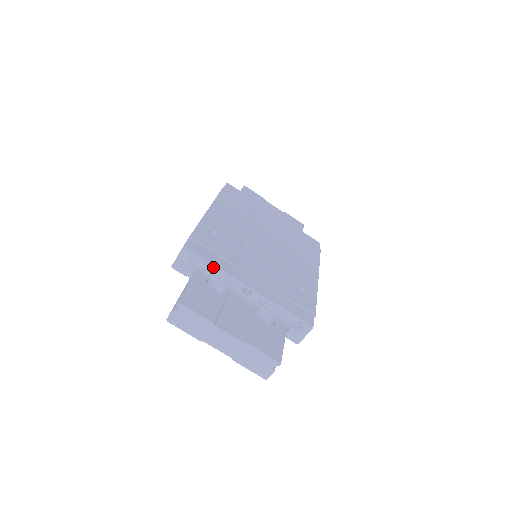
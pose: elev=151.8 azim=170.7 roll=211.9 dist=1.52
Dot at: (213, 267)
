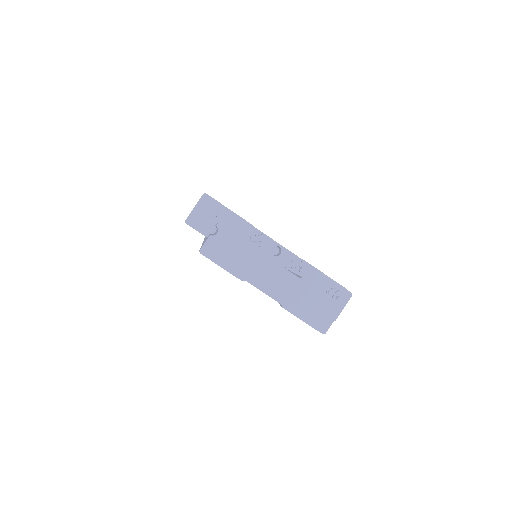
Dot at: (237, 219)
